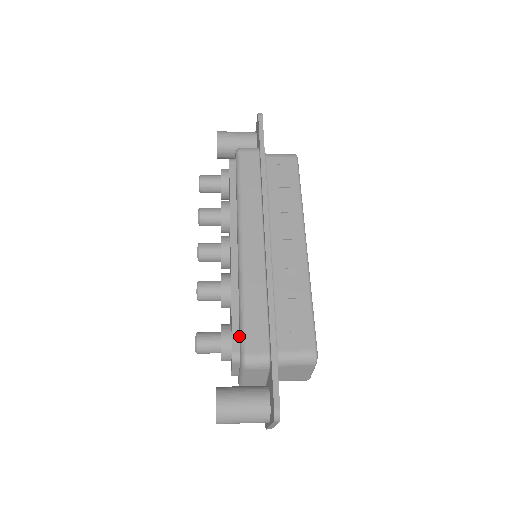
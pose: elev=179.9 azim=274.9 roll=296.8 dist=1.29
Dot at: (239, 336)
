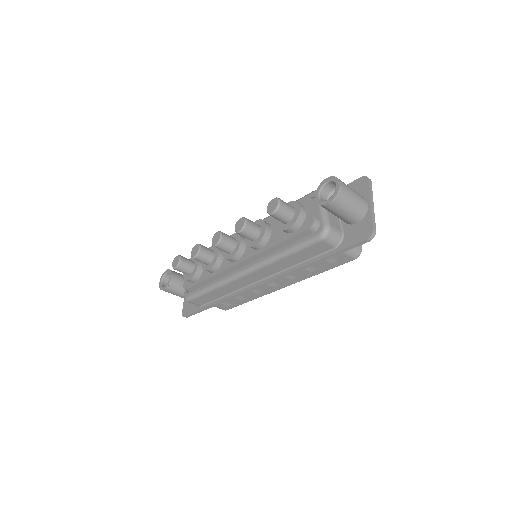
Dot at: occluded
